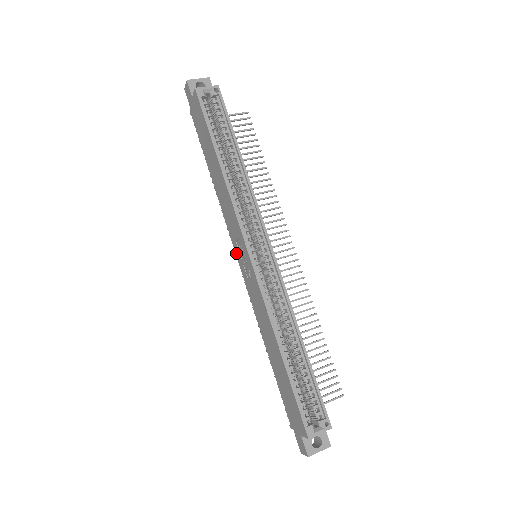
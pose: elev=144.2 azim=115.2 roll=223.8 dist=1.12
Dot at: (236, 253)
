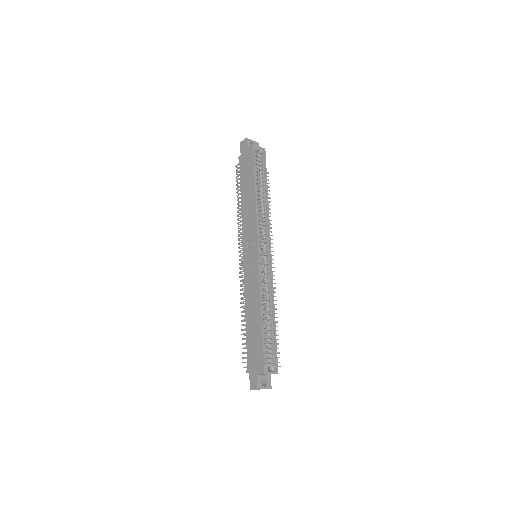
Dot at: (244, 250)
